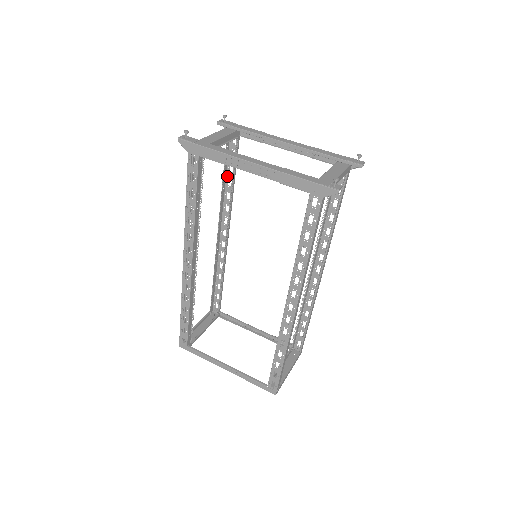
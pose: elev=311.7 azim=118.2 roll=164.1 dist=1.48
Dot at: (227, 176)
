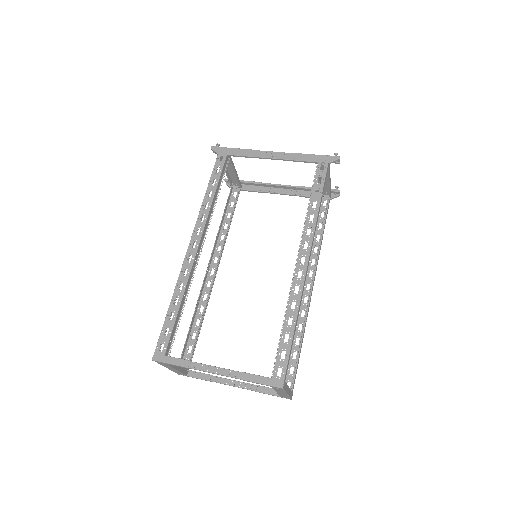
Dot at: (224, 221)
